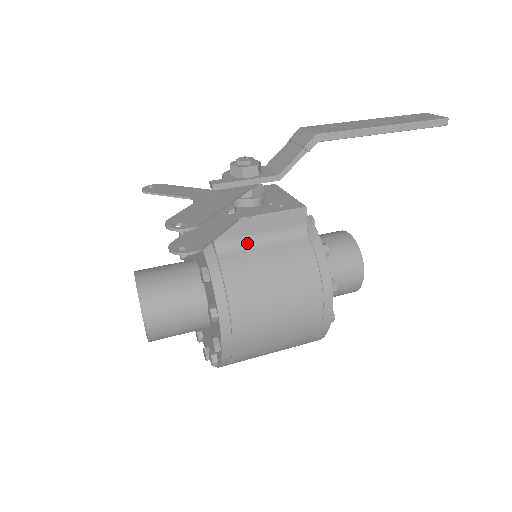
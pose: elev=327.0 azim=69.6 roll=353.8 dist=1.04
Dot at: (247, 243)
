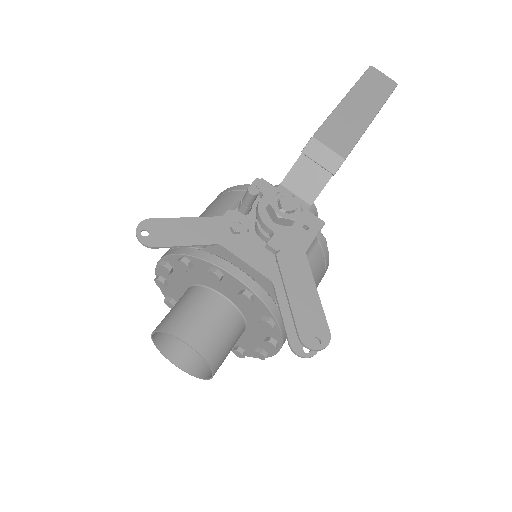
Dot at: occluded
